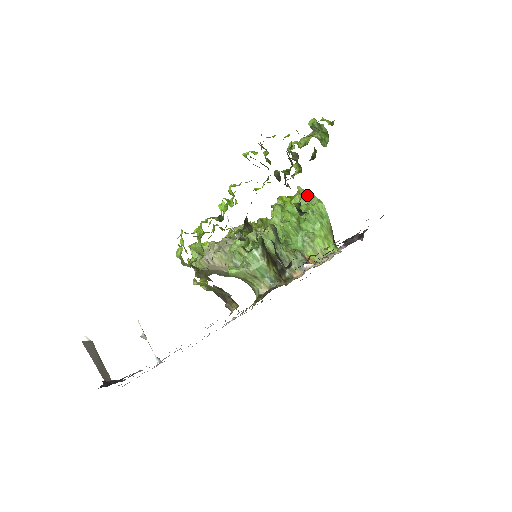
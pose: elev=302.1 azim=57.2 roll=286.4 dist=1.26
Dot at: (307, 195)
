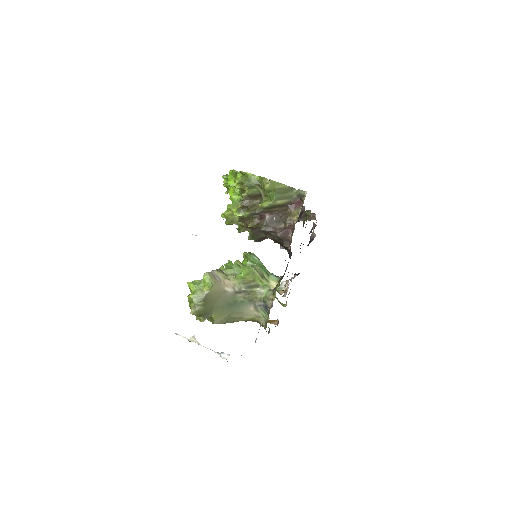
Dot at: occluded
